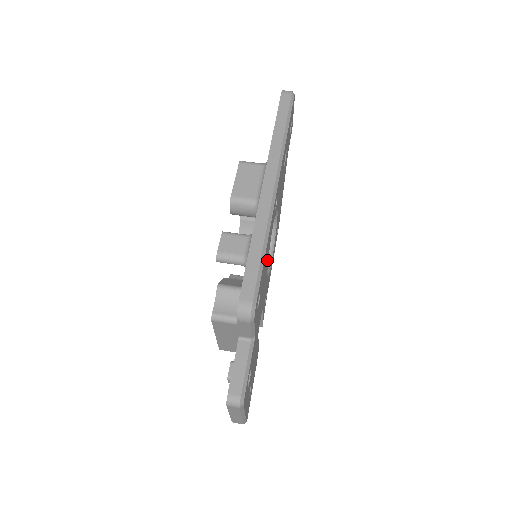
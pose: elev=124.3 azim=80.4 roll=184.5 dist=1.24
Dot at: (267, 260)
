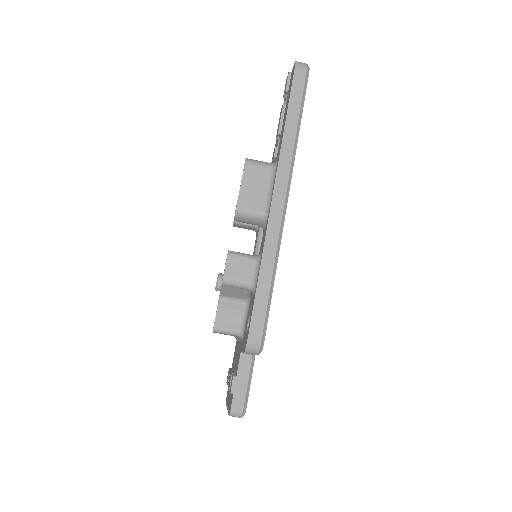
Dot at: occluded
